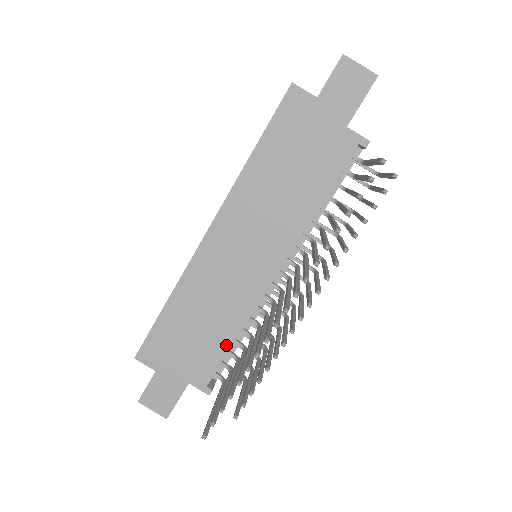
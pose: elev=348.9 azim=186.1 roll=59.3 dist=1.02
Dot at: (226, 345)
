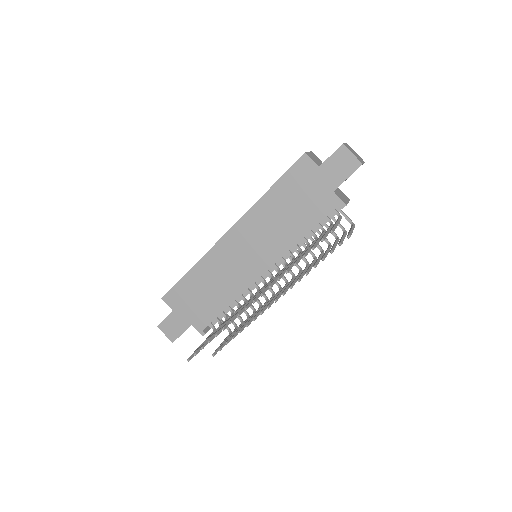
Dot at: (221, 308)
